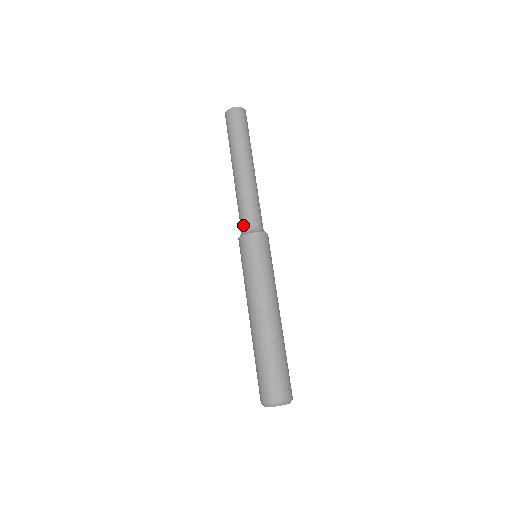
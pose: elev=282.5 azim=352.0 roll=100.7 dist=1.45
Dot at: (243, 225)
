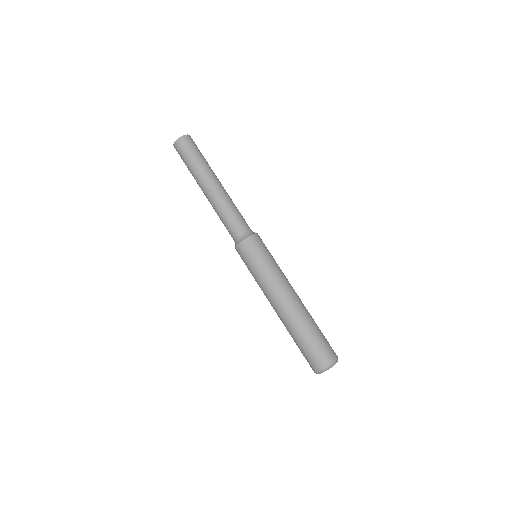
Dot at: (241, 230)
